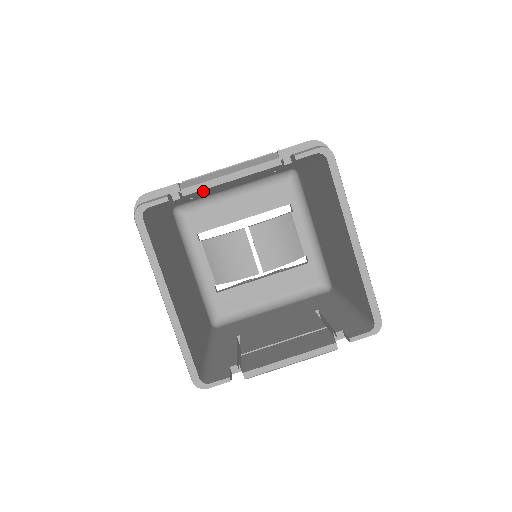
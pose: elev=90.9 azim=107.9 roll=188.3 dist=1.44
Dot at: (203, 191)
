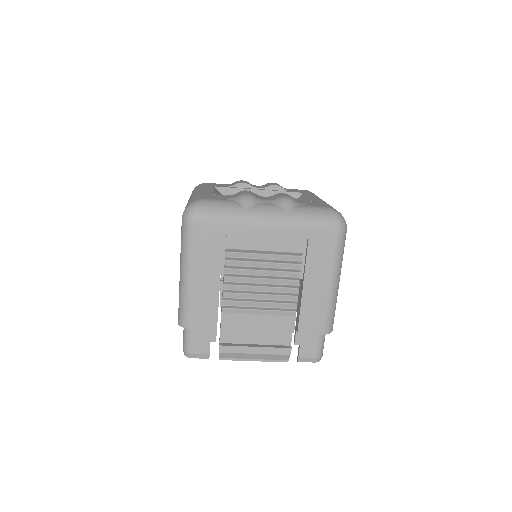
Dot at: (233, 337)
